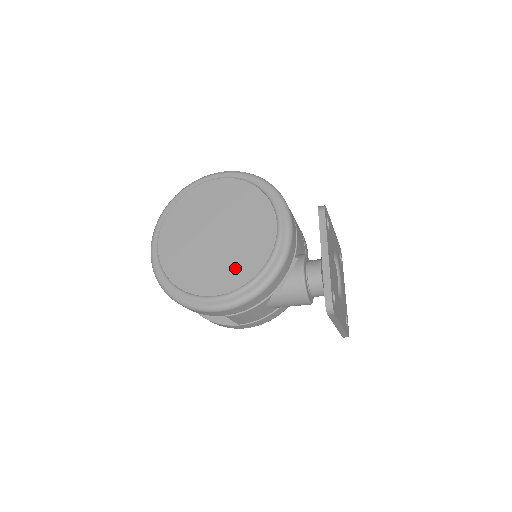
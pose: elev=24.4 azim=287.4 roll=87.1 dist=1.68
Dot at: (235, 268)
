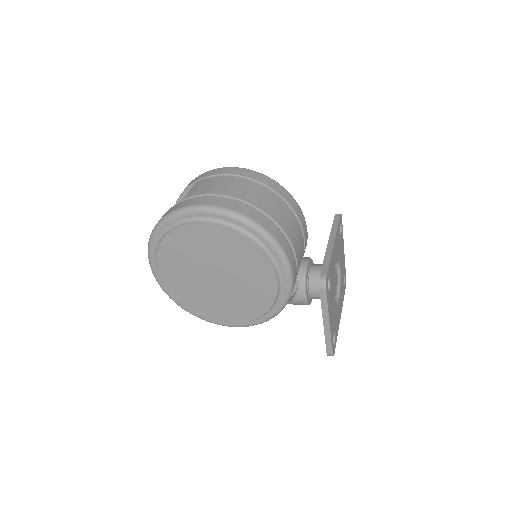
Dot at: (243, 307)
